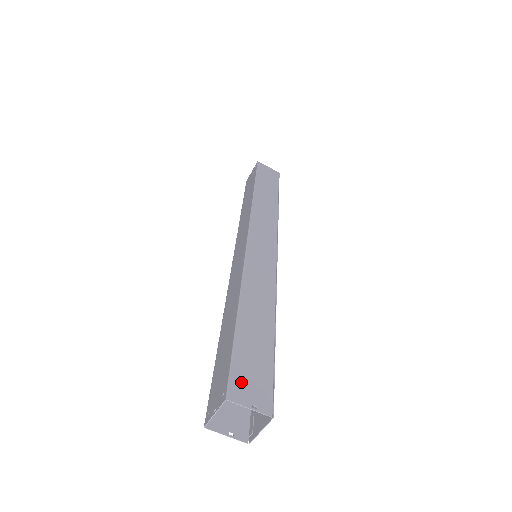
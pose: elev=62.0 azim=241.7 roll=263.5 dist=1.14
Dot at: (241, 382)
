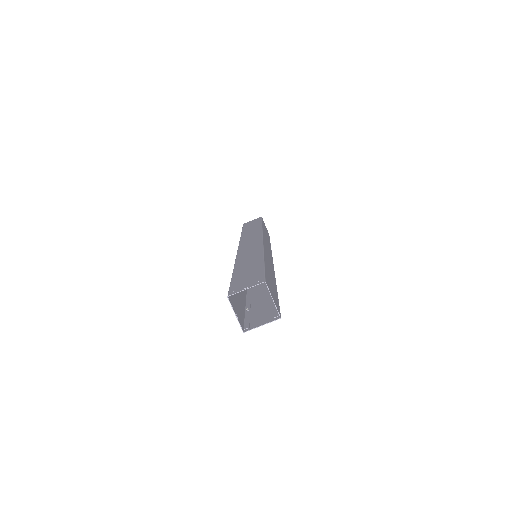
Dot at: (269, 285)
